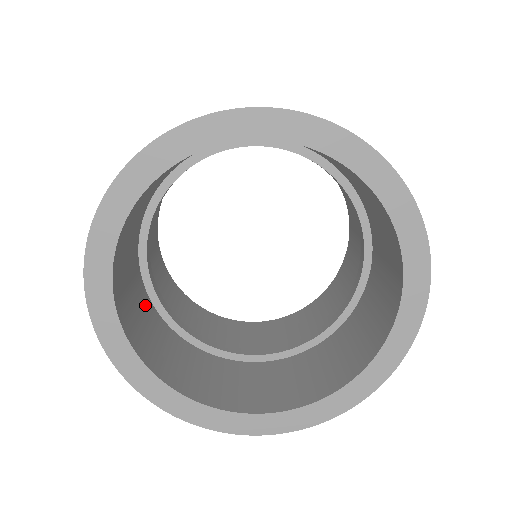
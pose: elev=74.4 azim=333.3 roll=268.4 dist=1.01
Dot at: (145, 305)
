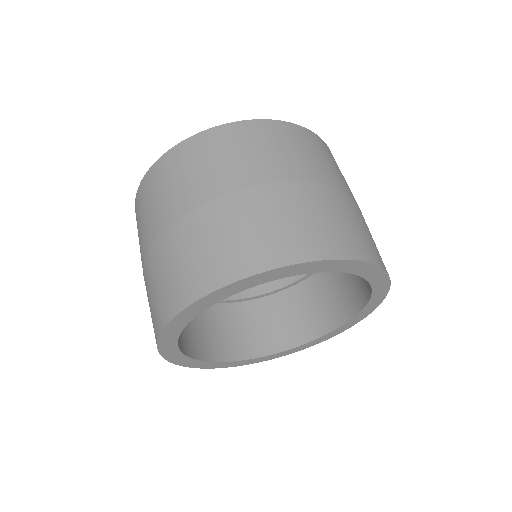
Dot at: occluded
